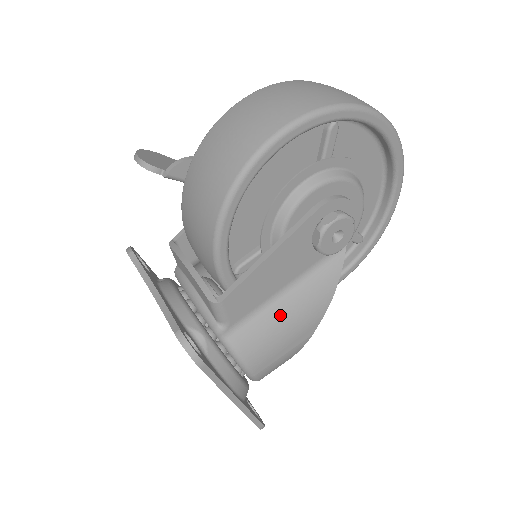
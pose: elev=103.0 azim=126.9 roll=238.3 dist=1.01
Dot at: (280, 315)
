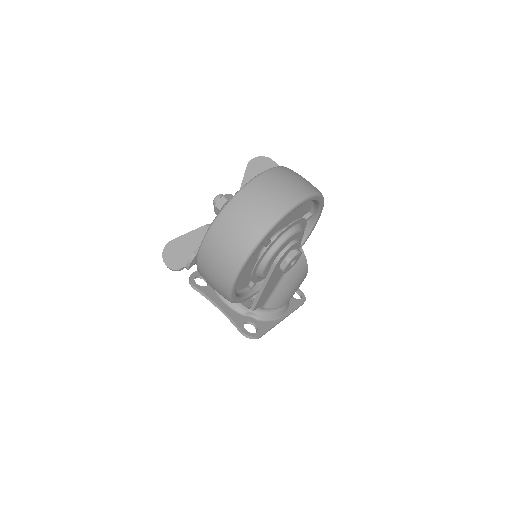
Dot at: (284, 288)
